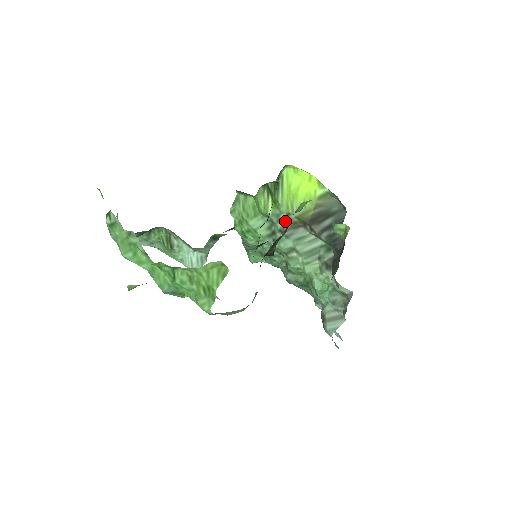
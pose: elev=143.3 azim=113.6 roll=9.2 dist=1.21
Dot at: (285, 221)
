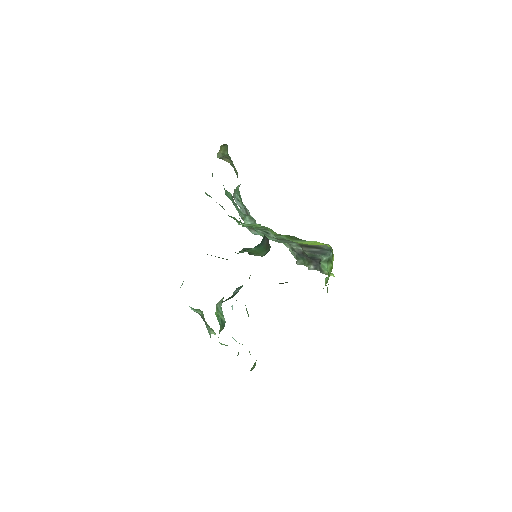
Dot at: occluded
